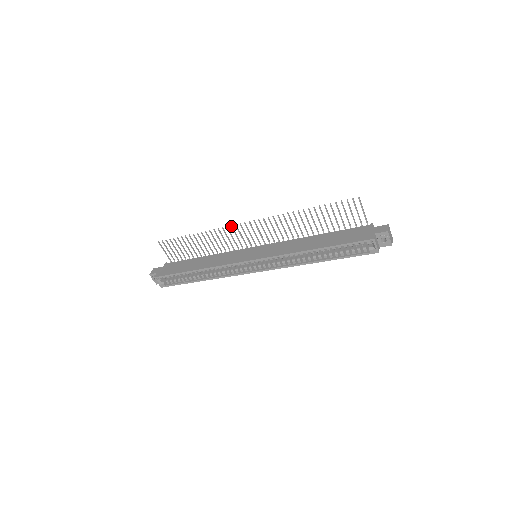
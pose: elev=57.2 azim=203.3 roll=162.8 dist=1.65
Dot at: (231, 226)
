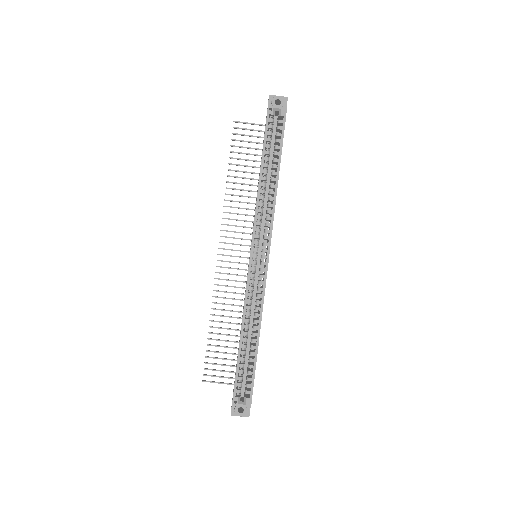
Dot at: occluded
